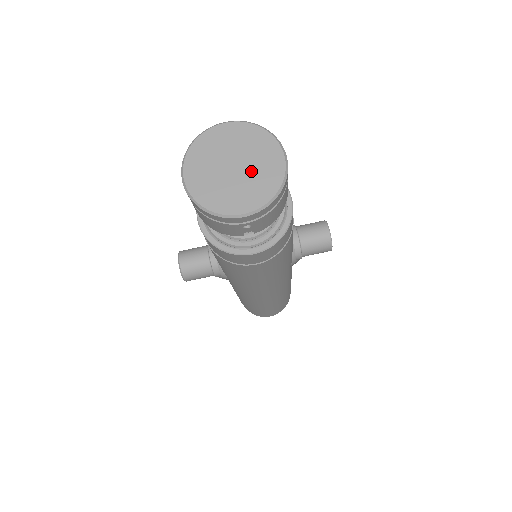
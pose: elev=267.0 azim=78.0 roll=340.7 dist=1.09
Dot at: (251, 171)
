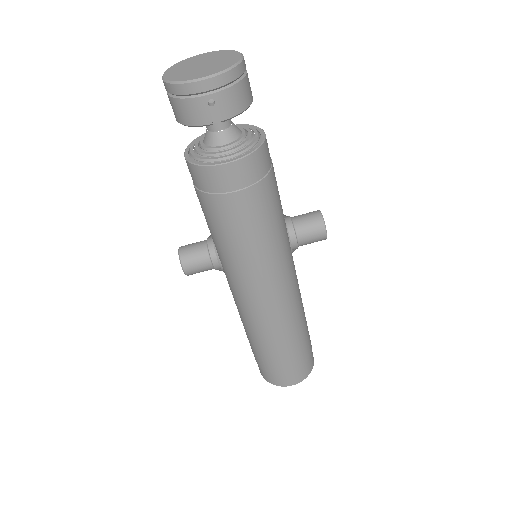
Dot at: (214, 63)
